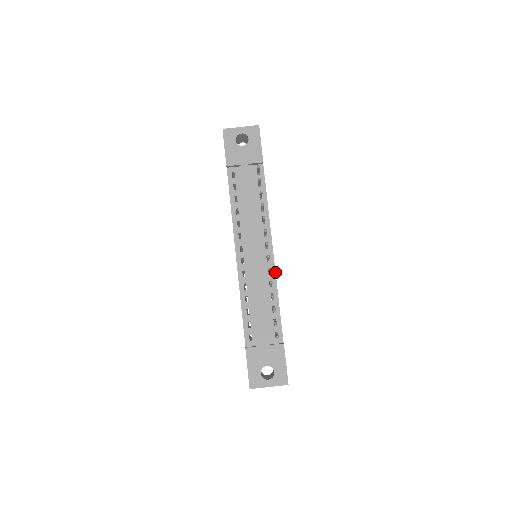
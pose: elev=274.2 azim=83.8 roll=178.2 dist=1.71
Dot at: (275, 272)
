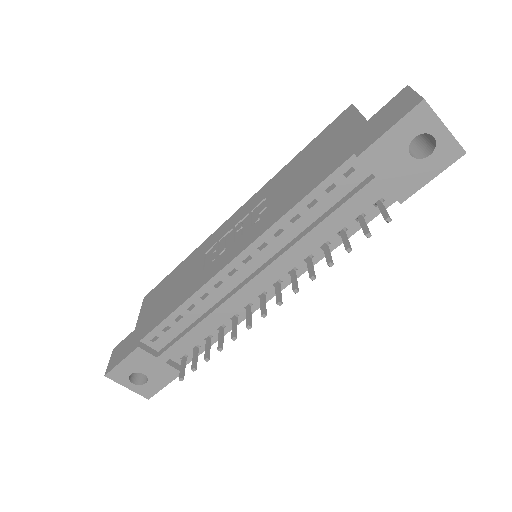
Dot at: (253, 312)
